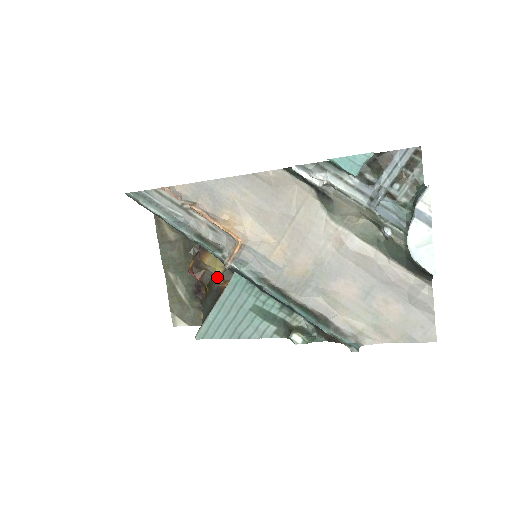
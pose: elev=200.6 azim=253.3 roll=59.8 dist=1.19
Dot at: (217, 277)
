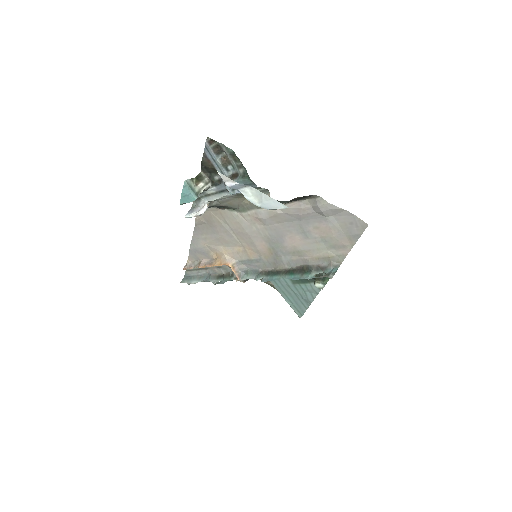
Dot at: occluded
